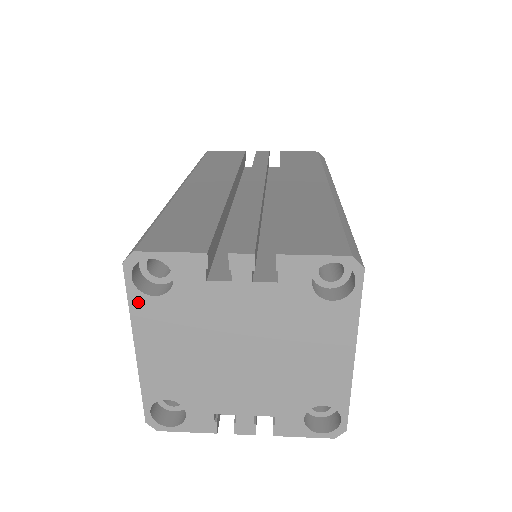
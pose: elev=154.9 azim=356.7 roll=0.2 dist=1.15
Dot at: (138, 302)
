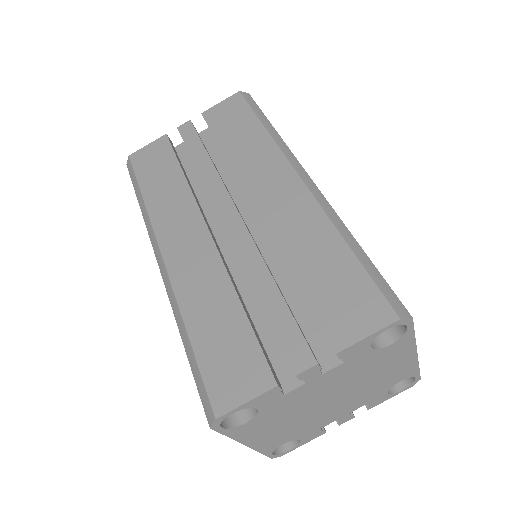
Dot at: (234, 432)
